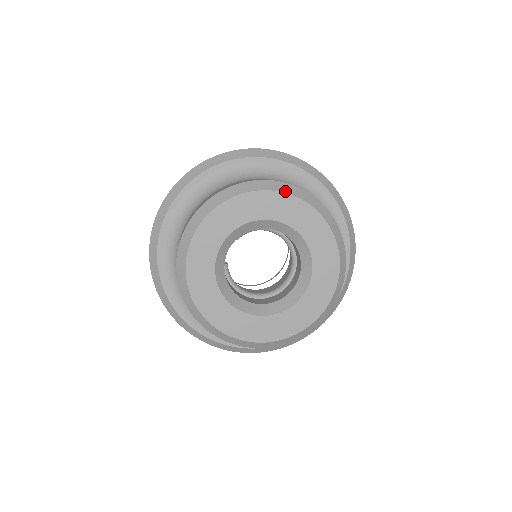
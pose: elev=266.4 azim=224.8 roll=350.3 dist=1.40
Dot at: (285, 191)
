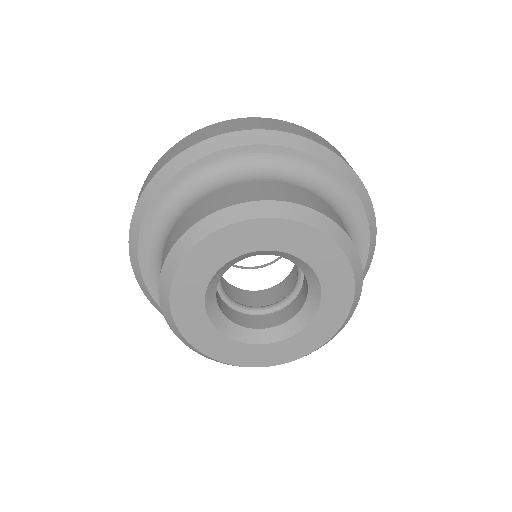
Dot at: (306, 221)
